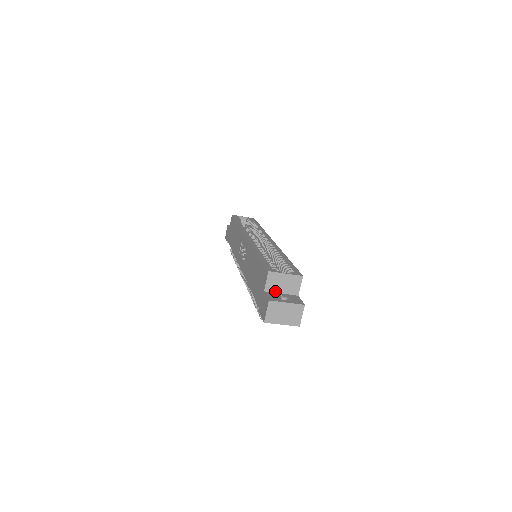
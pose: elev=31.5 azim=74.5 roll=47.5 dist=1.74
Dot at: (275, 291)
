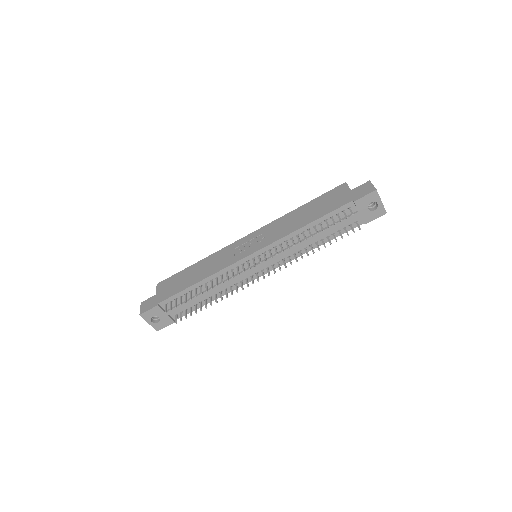
Dot at: occluded
